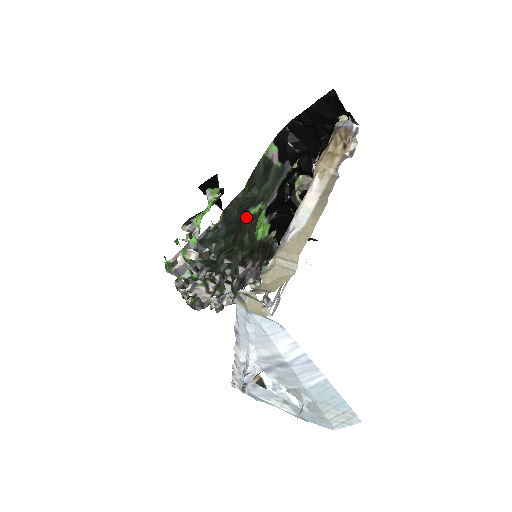
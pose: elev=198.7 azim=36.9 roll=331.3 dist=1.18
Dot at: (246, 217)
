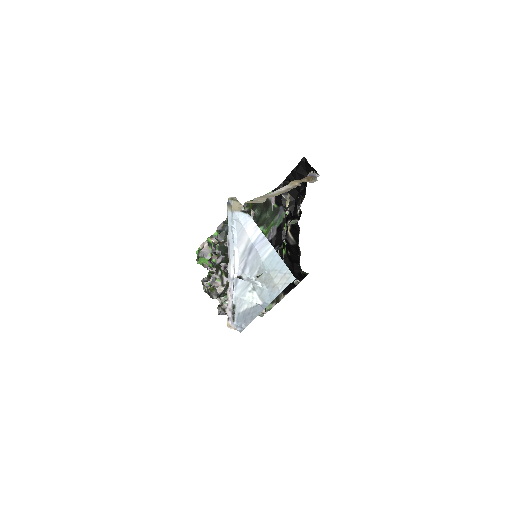
Dot at: occluded
